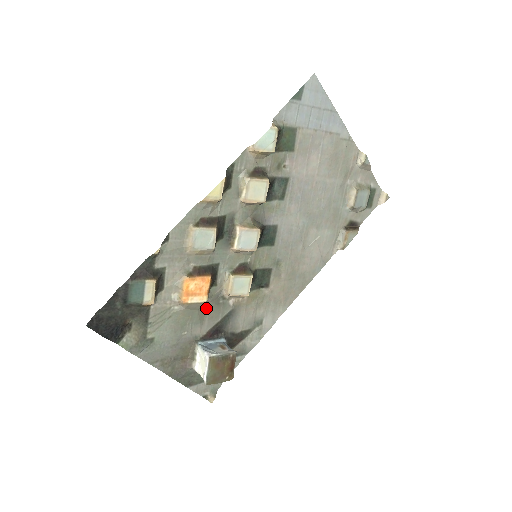
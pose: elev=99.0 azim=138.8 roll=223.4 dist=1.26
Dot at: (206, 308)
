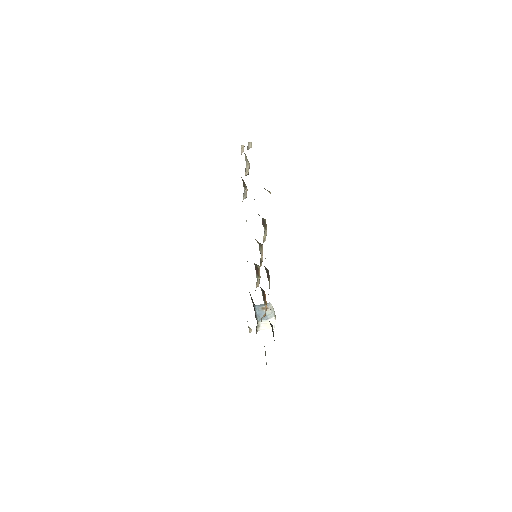
Dot at: occluded
